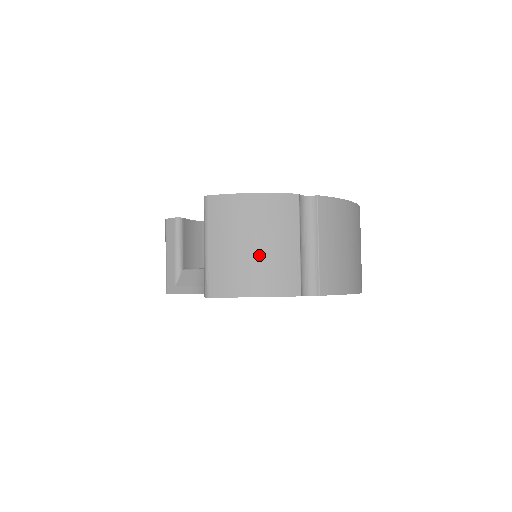
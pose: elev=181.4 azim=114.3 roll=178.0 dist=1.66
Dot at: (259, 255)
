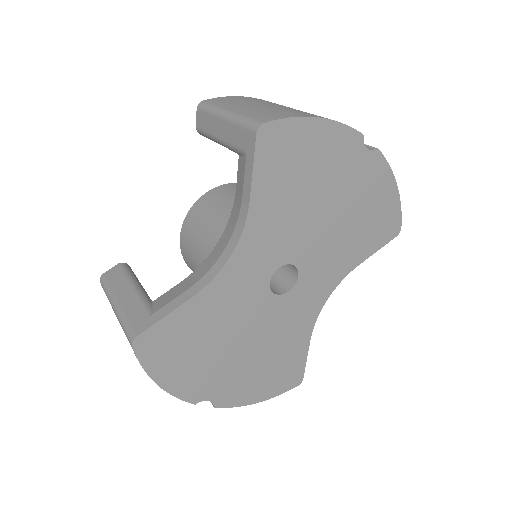
Dot at: (294, 109)
